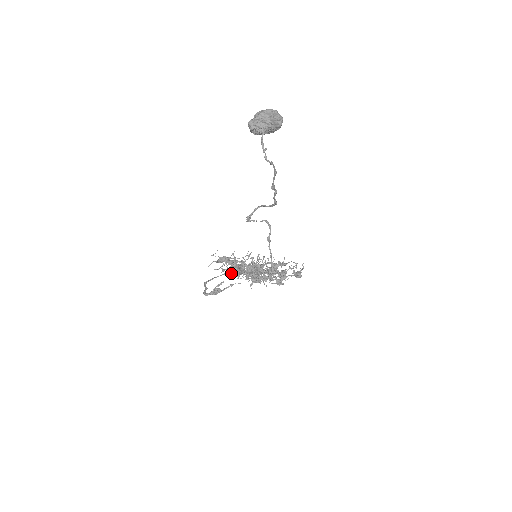
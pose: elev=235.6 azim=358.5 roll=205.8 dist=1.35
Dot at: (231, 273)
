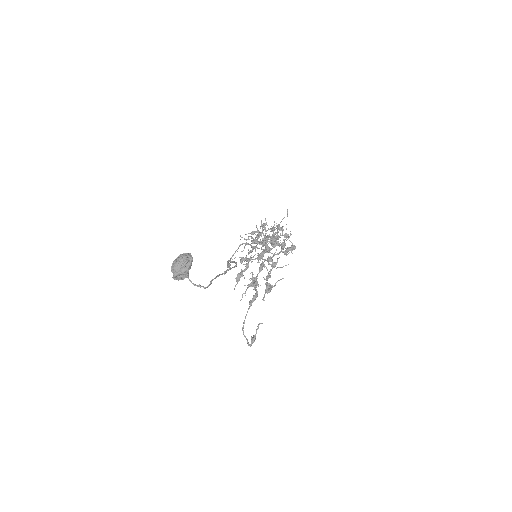
Dot at: (251, 305)
